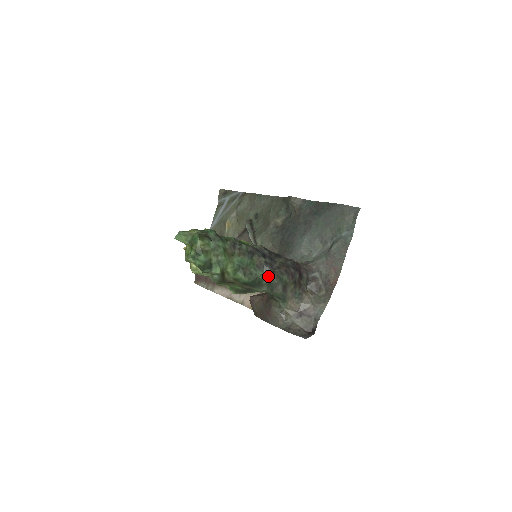
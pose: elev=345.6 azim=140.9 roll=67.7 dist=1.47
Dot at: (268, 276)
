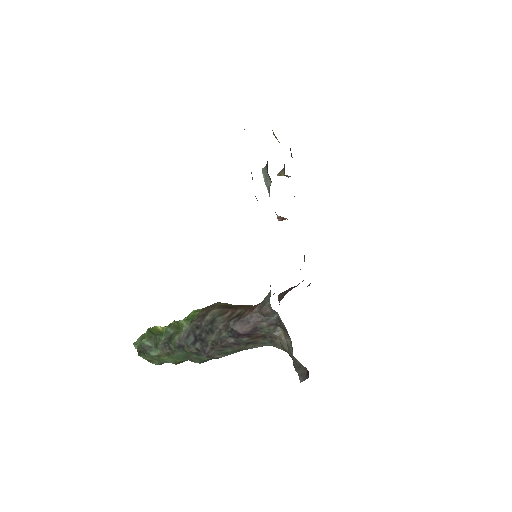
Dot at: (210, 357)
